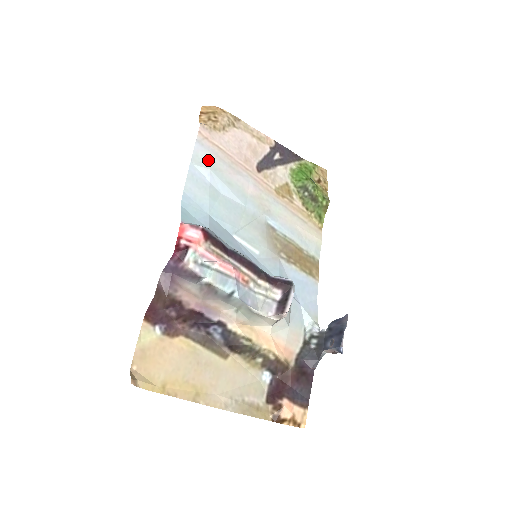
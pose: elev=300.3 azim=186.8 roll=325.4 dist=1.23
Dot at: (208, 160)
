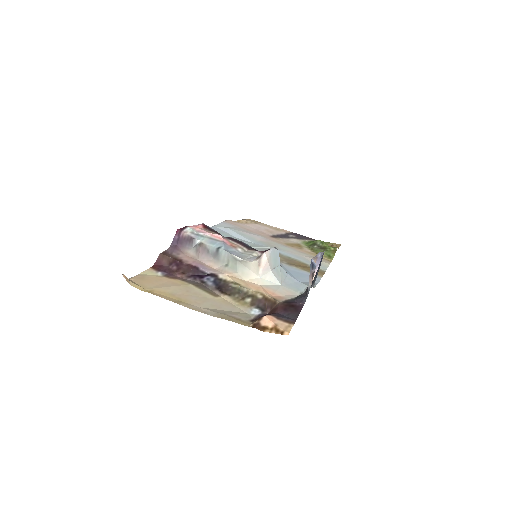
Dot at: (228, 227)
